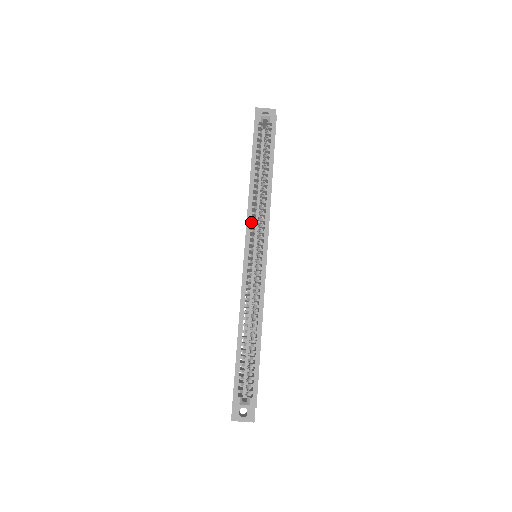
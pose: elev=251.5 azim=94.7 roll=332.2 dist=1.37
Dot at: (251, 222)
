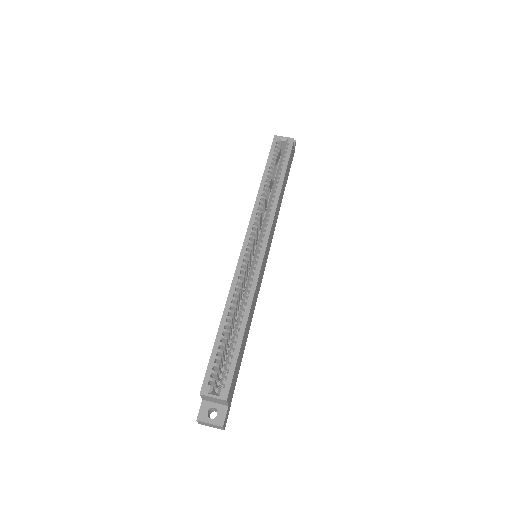
Dot at: occluded
